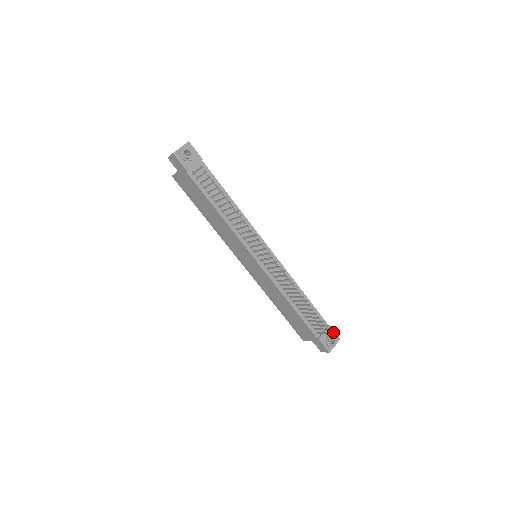
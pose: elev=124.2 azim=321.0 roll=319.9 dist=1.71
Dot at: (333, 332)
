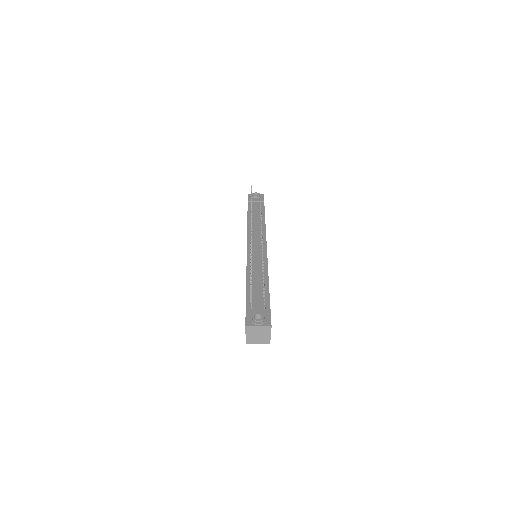
Dot at: (269, 316)
